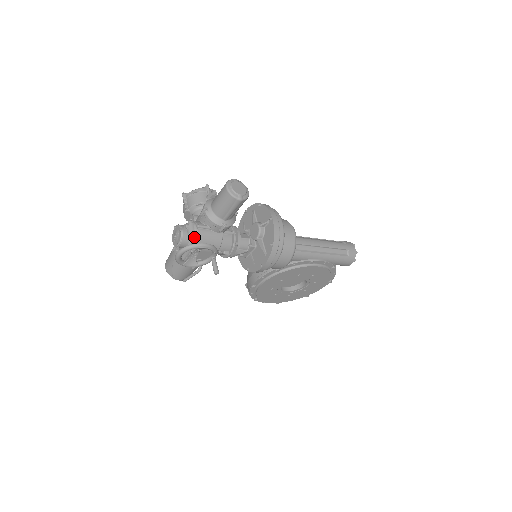
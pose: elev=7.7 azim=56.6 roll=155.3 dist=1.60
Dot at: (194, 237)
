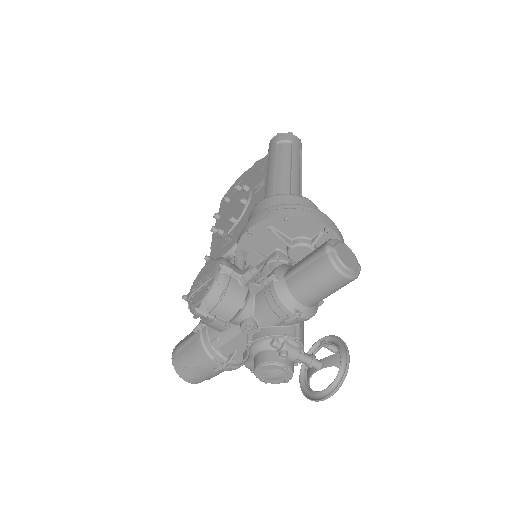
Dot at: (304, 355)
